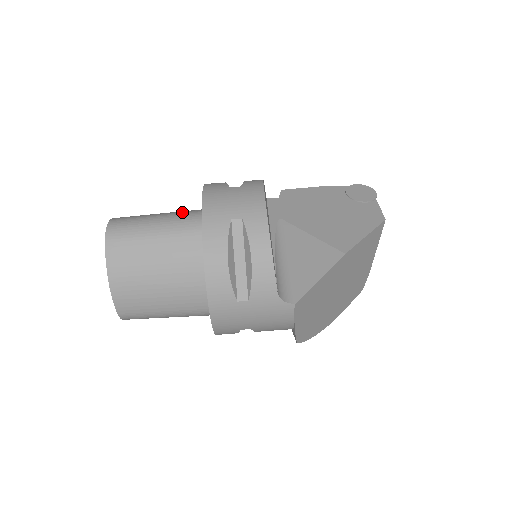
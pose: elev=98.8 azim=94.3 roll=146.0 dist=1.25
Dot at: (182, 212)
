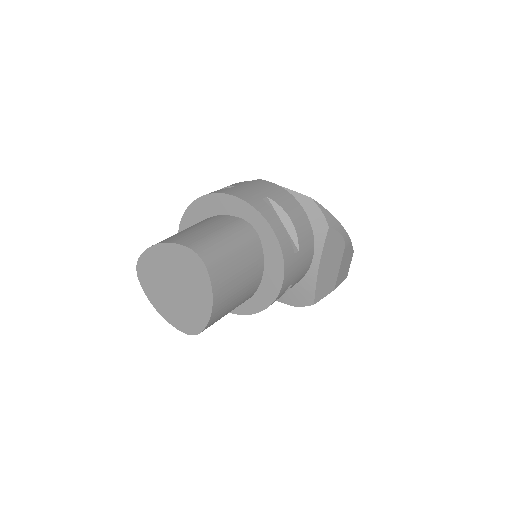
Dot at: occluded
